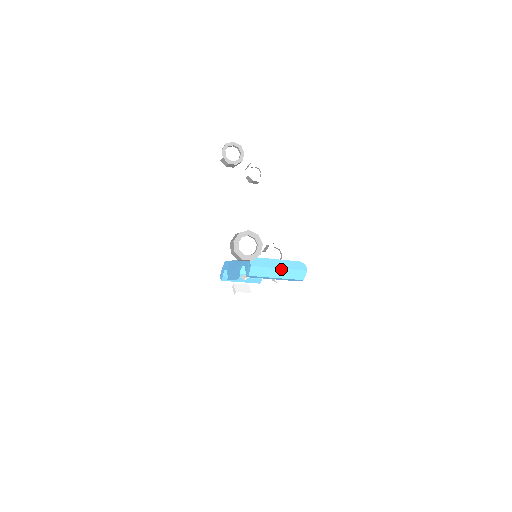
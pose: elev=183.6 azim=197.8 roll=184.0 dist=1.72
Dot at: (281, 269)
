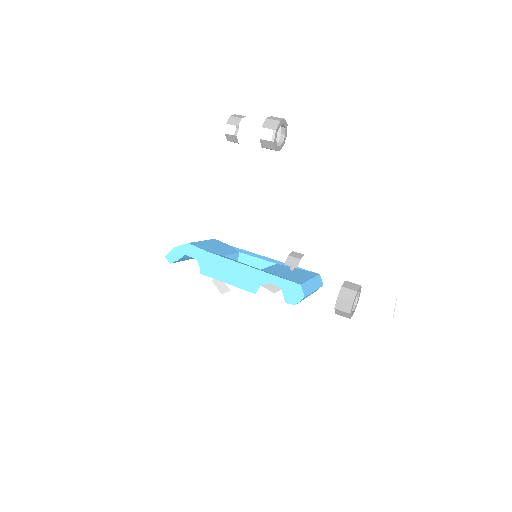
Dot at: occluded
